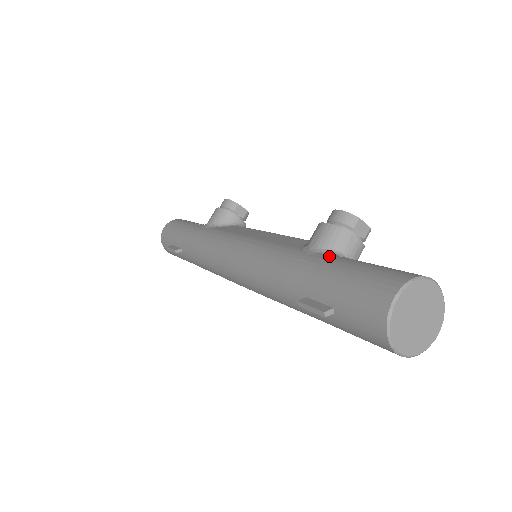
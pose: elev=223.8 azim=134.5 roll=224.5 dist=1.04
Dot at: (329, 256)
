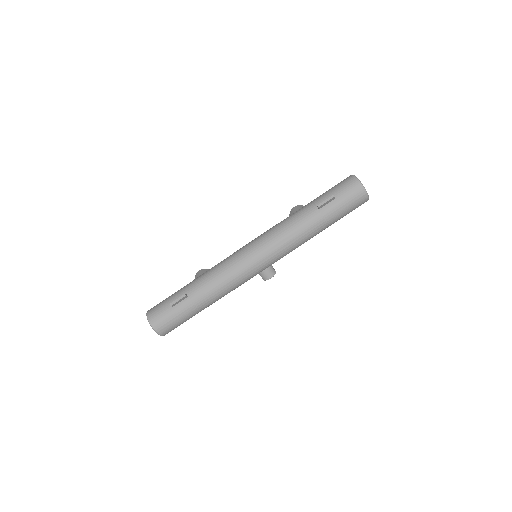
Dot at: occluded
